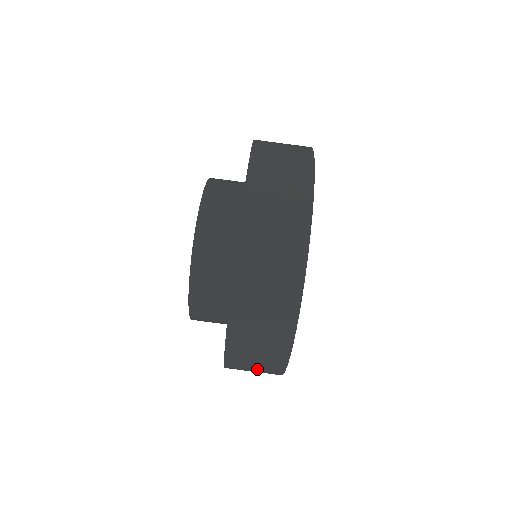
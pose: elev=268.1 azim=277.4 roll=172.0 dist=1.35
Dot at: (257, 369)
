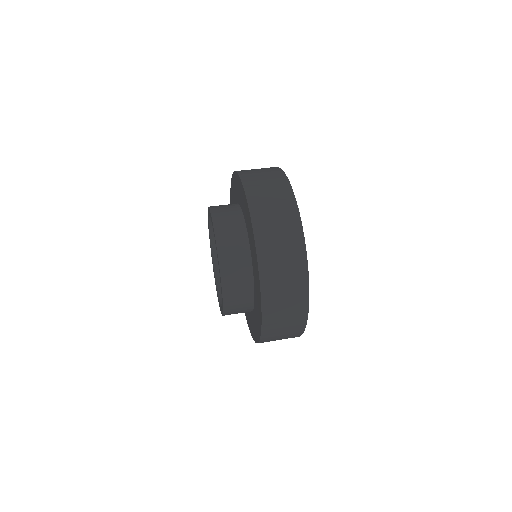
Dot at: (283, 248)
